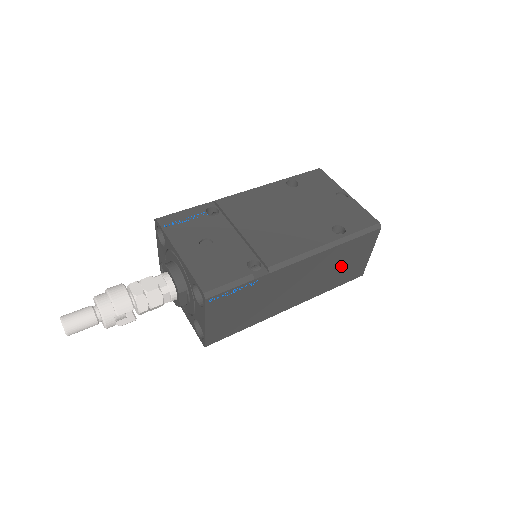
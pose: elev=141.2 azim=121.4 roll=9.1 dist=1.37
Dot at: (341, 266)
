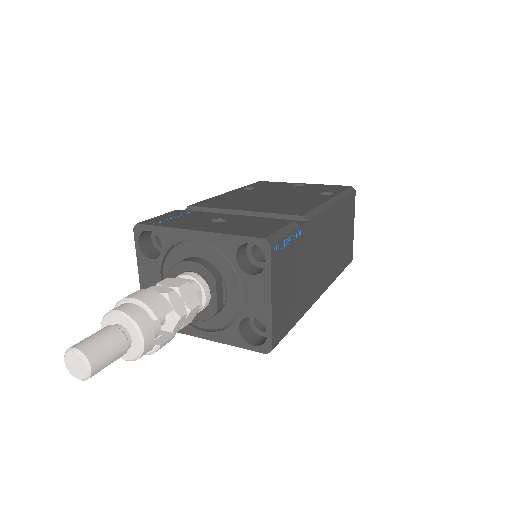
Dot at: (342, 237)
